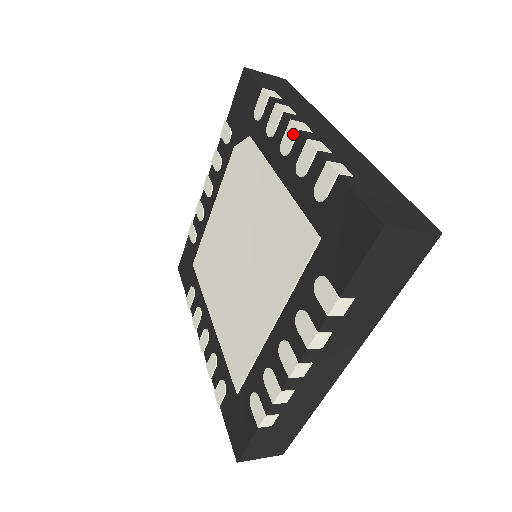
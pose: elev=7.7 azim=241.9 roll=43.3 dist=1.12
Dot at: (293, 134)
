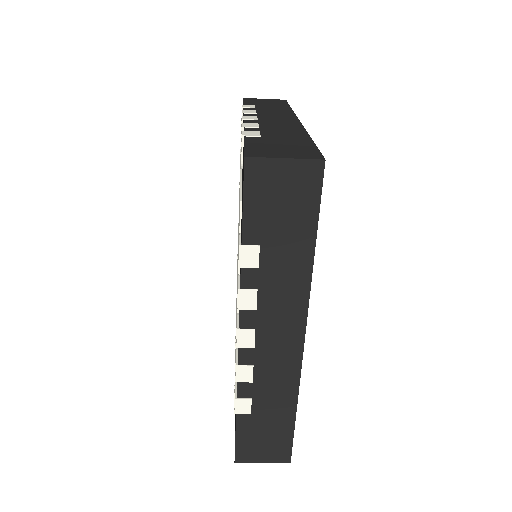
Dot at: occluded
